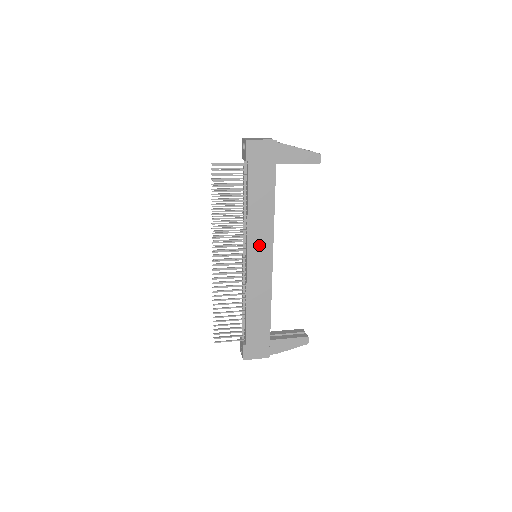
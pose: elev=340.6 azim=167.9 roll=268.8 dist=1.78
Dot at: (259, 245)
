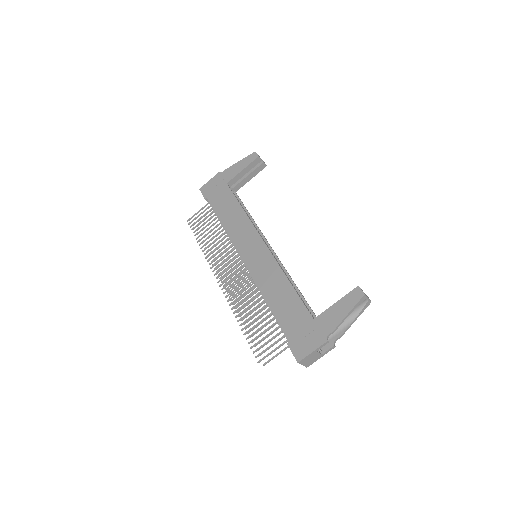
Dot at: (246, 241)
